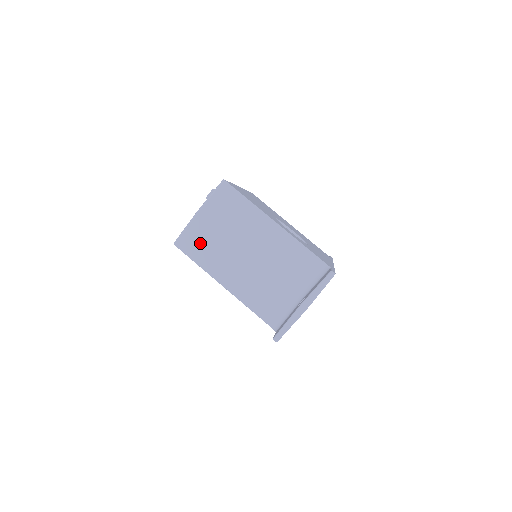
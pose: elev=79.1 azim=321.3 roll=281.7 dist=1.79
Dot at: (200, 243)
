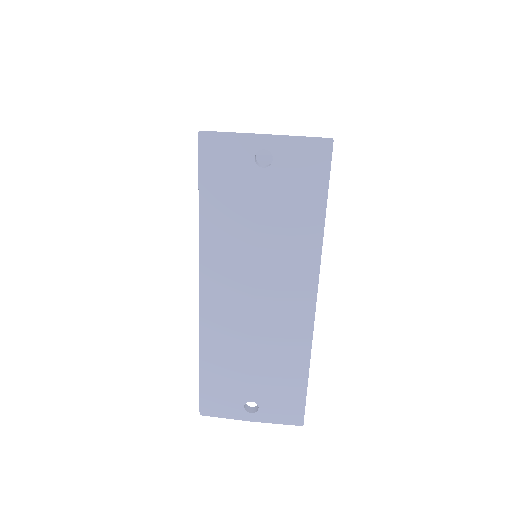
Dot at: occluded
